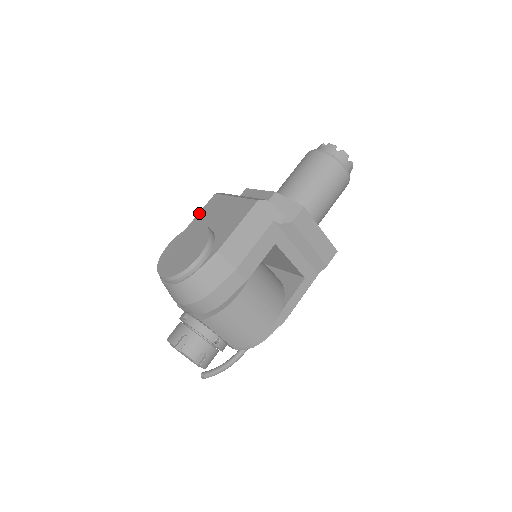
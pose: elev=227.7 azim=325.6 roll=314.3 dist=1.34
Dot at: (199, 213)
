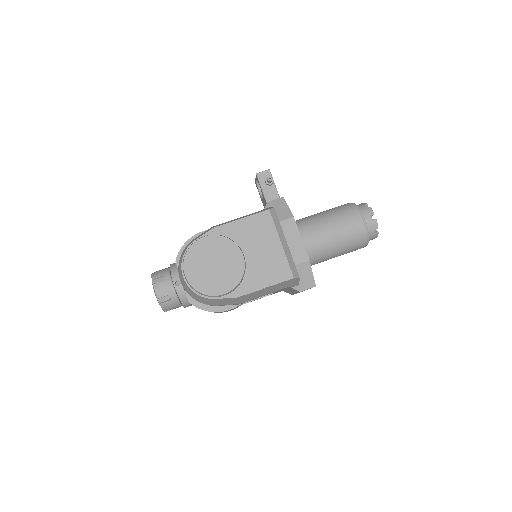
Dot at: (245, 219)
